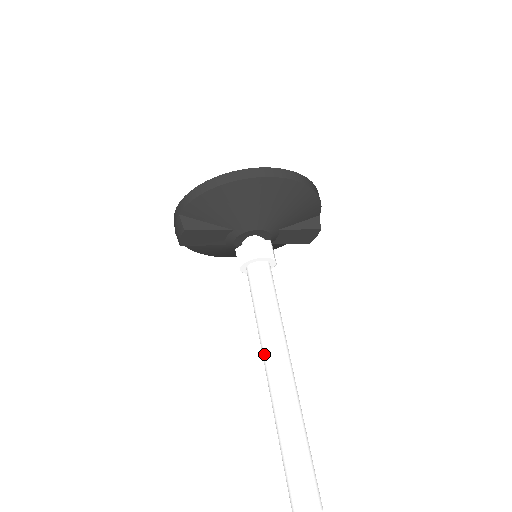
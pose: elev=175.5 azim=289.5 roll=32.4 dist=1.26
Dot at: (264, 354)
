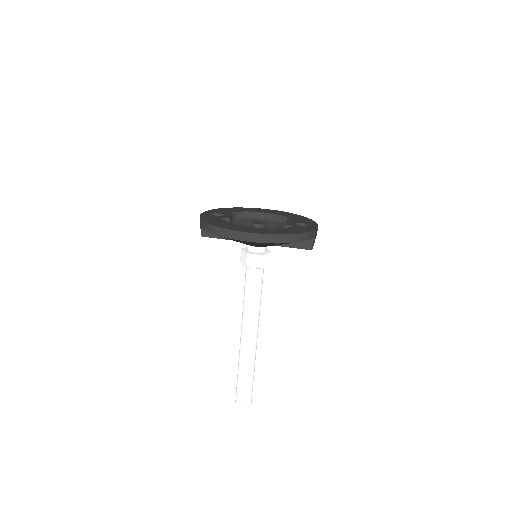
Dot at: occluded
